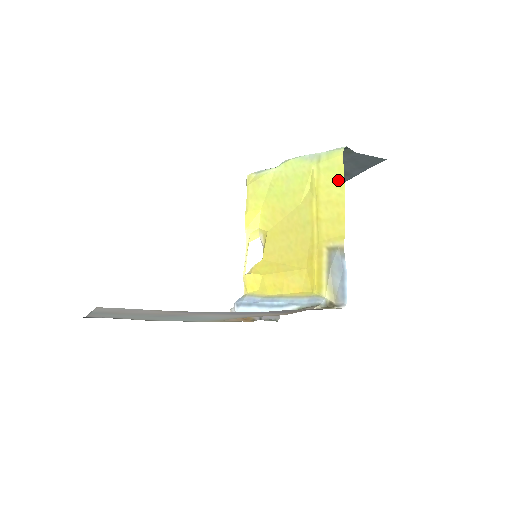
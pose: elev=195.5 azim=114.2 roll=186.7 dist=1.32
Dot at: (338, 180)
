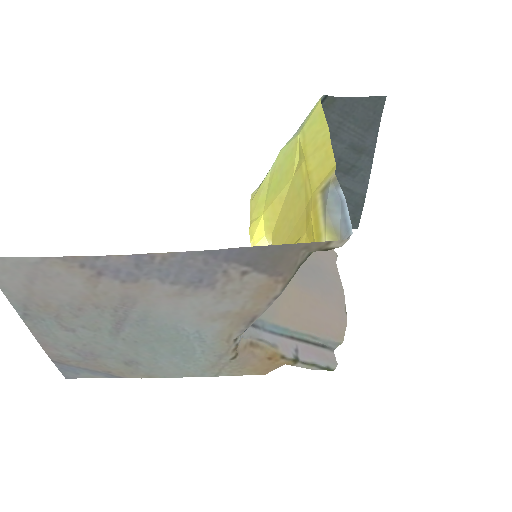
Dot at: (320, 125)
